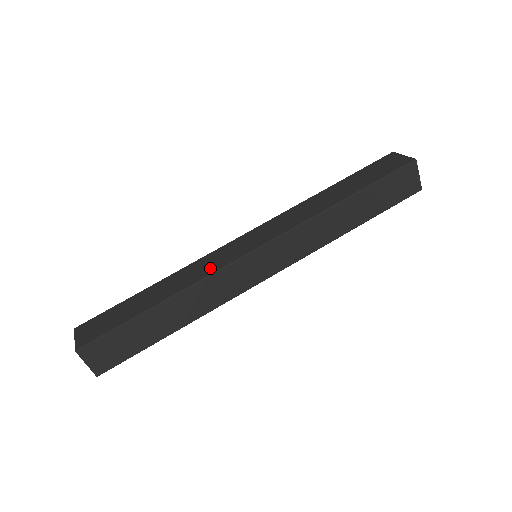
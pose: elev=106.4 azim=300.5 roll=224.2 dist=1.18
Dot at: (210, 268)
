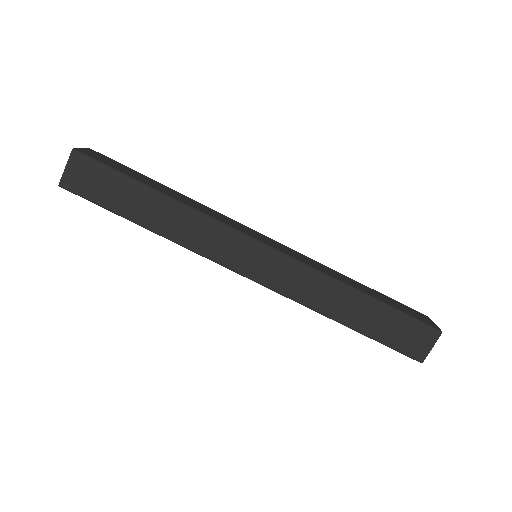
Dot at: (219, 218)
